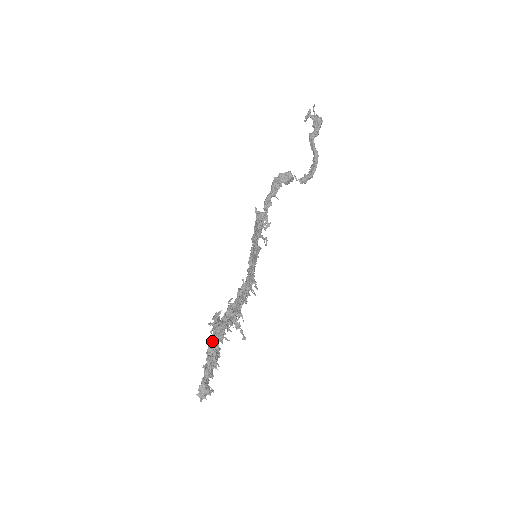
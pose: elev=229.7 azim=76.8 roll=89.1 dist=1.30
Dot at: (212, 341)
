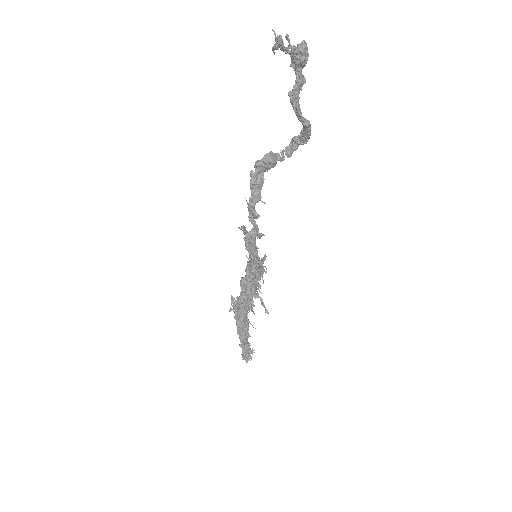
Dot at: (239, 325)
